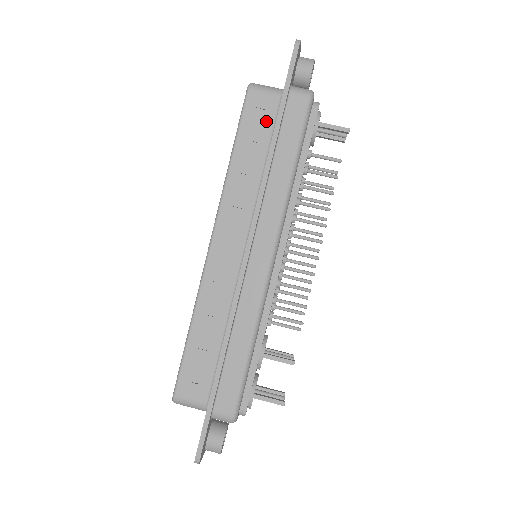
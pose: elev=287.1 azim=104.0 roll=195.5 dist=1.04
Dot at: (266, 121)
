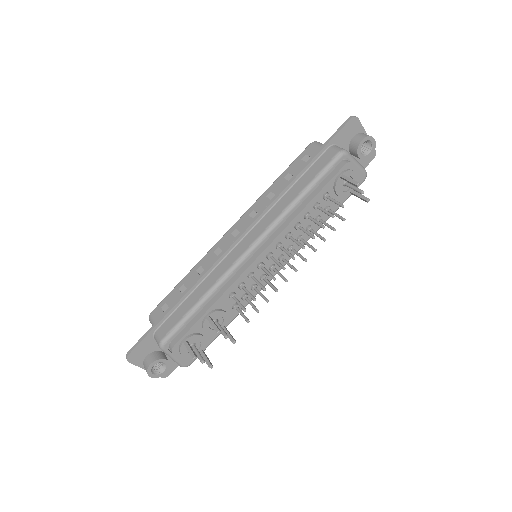
Dot at: occluded
